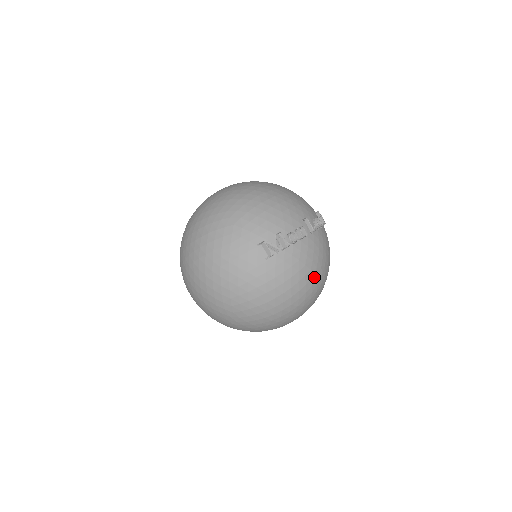
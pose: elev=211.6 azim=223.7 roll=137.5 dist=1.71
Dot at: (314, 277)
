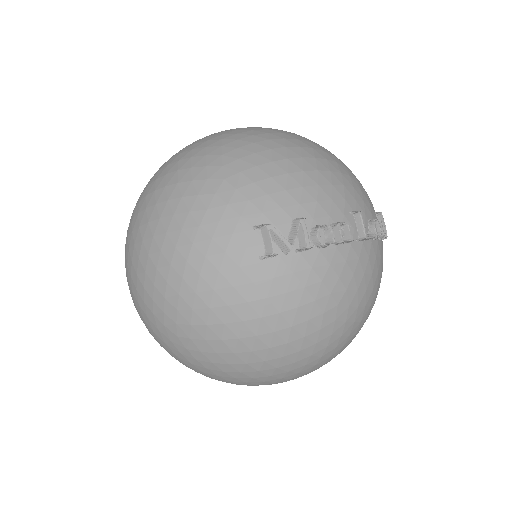
Dot at: (340, 321)
